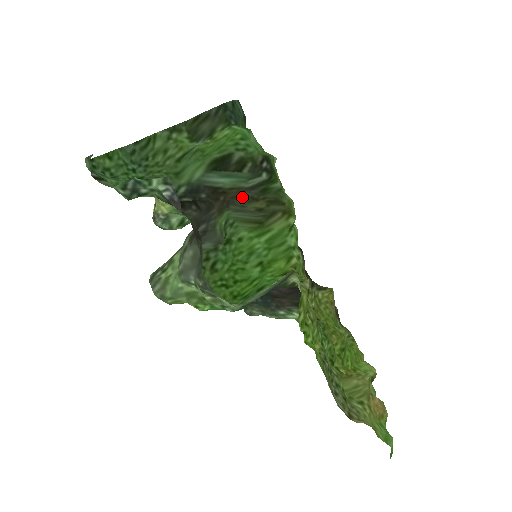
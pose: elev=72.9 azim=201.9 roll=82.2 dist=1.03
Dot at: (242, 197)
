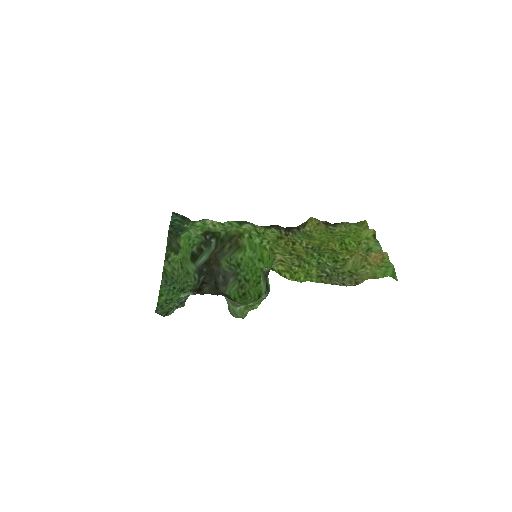
Dot at: (218, 253)
